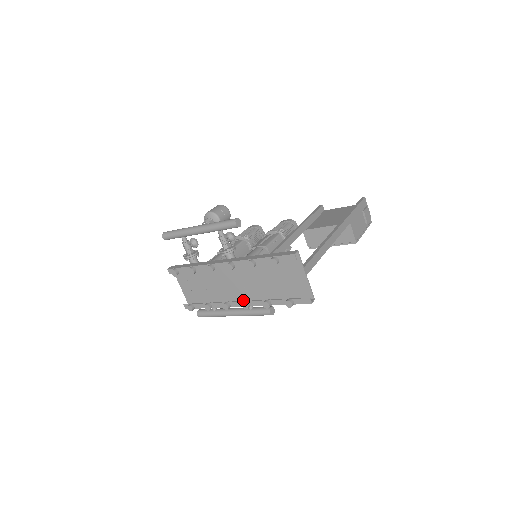
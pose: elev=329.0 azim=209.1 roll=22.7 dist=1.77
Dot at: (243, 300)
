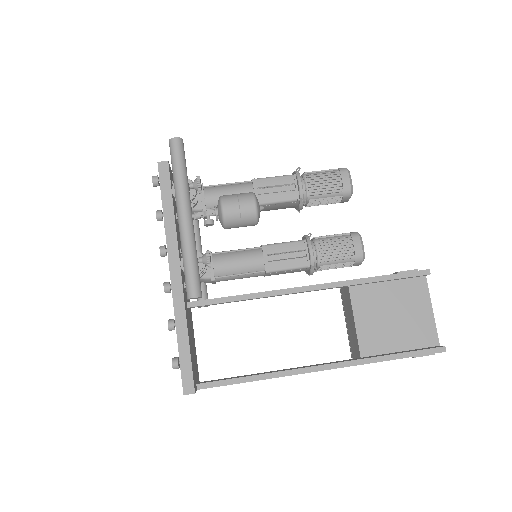
Dot at: occluded
